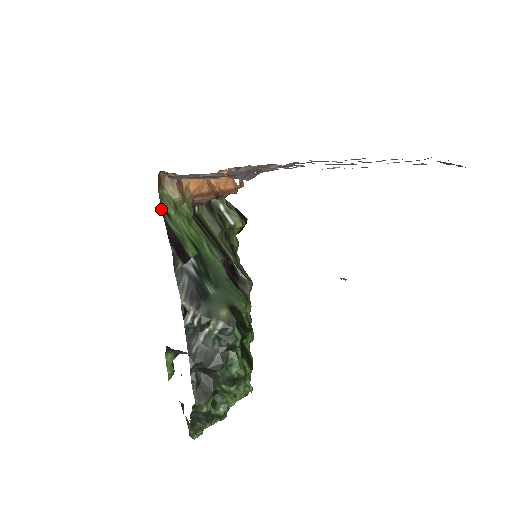
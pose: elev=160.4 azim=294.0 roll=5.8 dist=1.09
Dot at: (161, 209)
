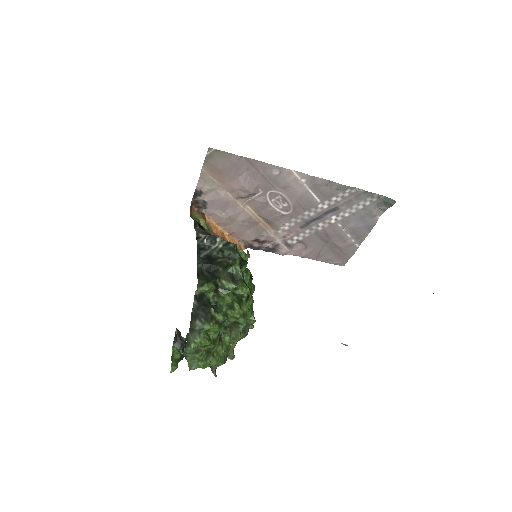
Dot at: occluded
